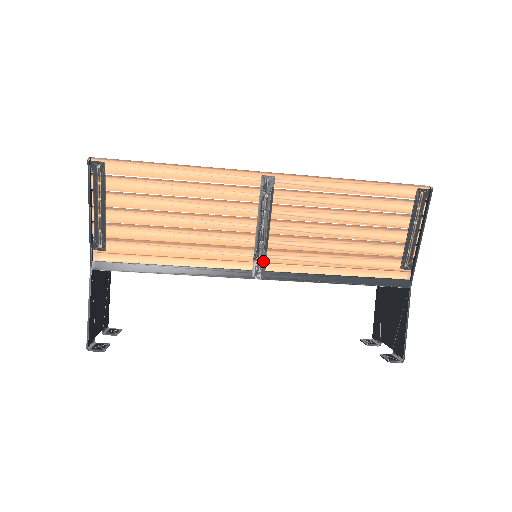
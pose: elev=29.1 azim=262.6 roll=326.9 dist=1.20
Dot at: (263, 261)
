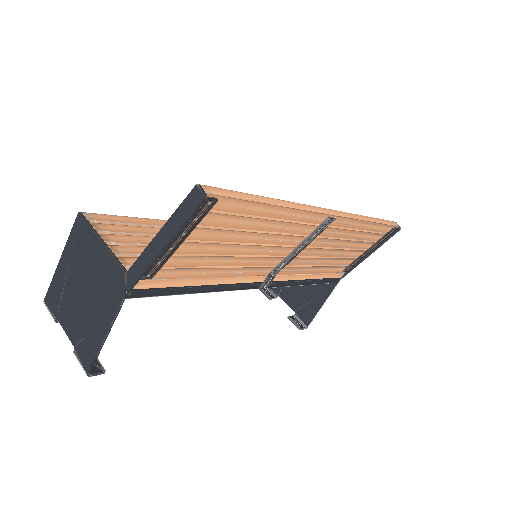
Dot at: (275, 275)
